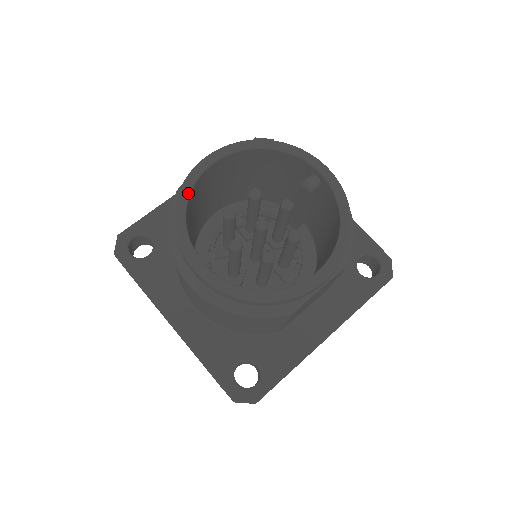
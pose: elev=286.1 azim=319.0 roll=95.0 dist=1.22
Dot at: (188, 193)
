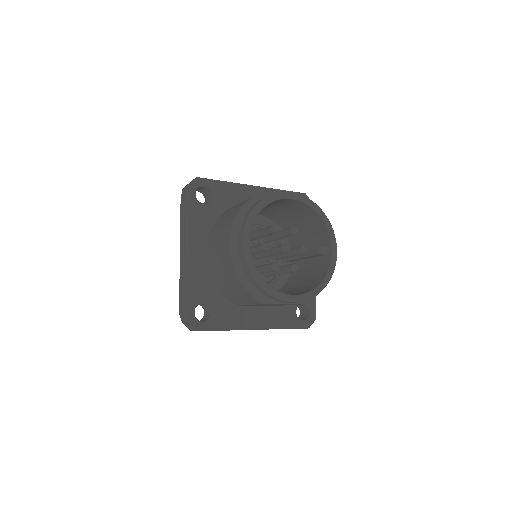
Dot at: (269, 202)
